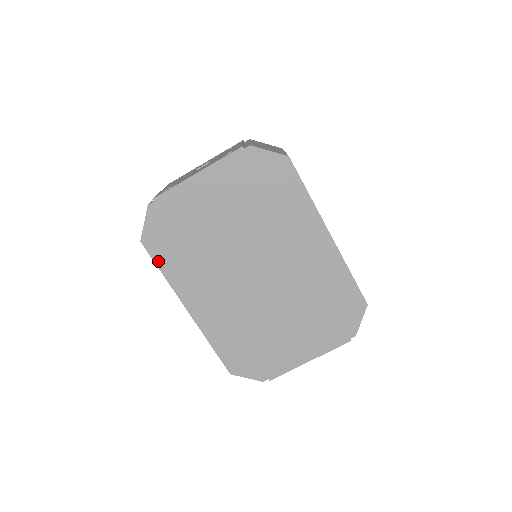
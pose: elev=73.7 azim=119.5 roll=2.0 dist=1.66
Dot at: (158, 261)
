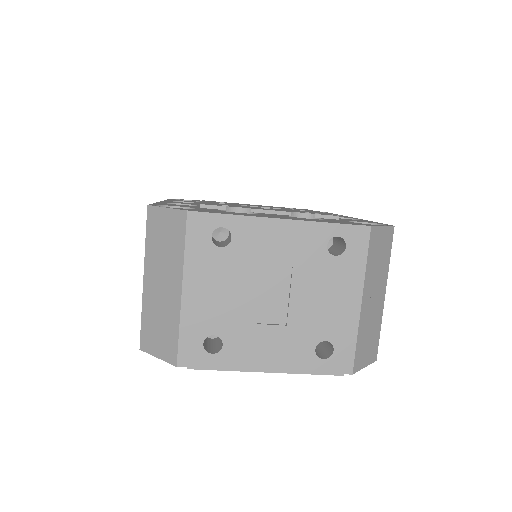
Dot at: occluded
